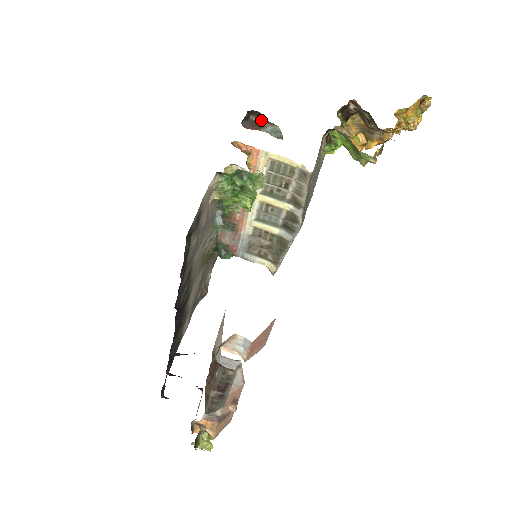
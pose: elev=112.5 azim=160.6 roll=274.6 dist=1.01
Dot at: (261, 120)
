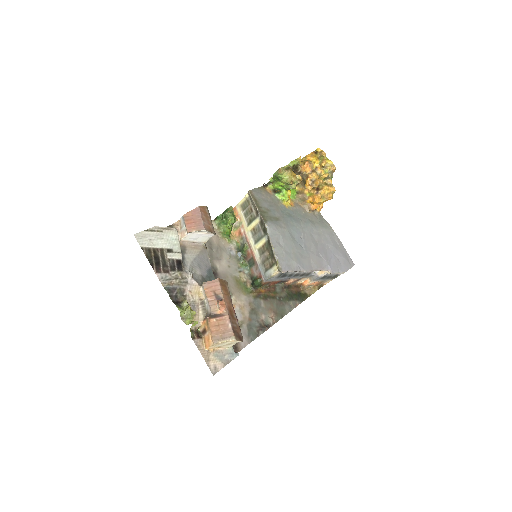
Dot at: occluded
